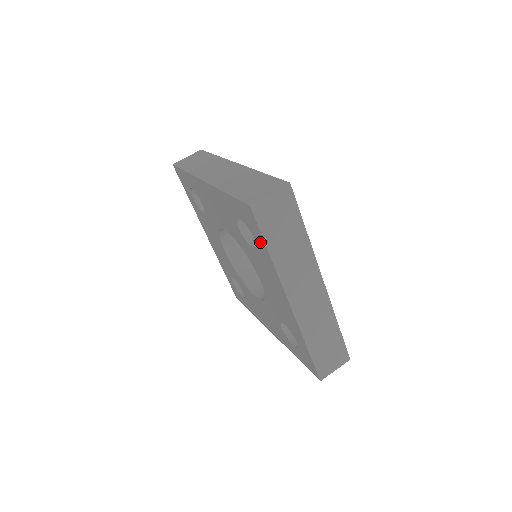
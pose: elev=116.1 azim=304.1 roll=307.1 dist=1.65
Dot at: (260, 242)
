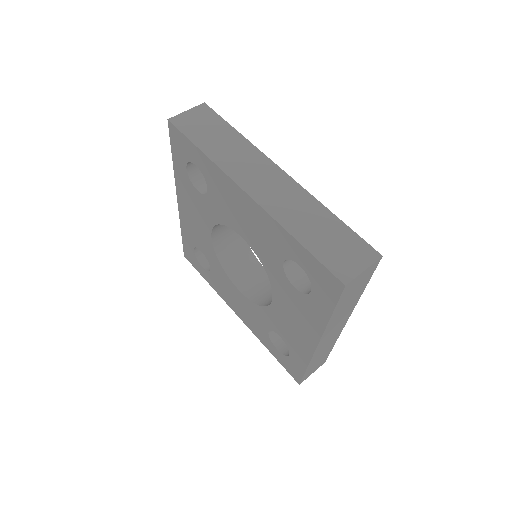
Dot at: (323, 302)
